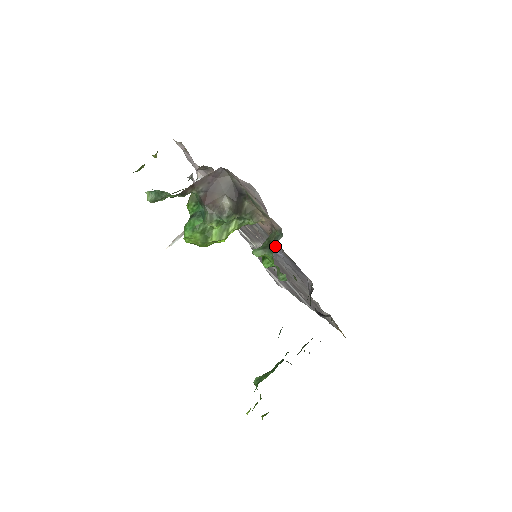
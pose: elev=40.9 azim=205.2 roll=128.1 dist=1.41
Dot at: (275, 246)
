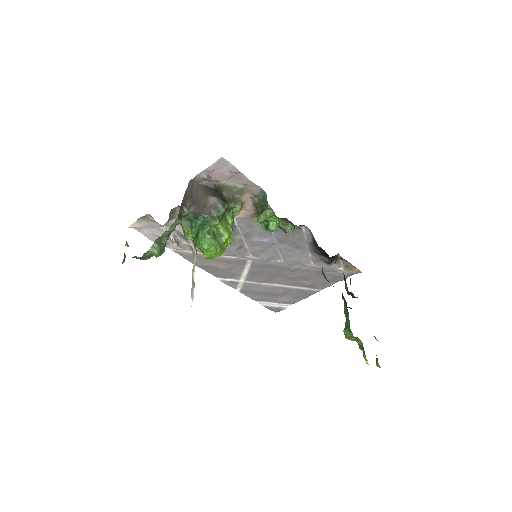
Dot at: (263, 231)
